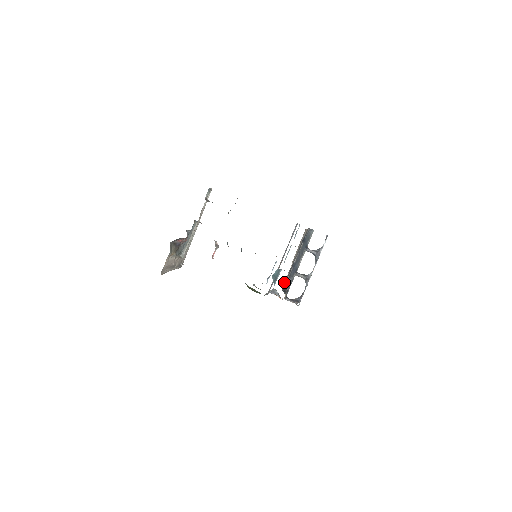
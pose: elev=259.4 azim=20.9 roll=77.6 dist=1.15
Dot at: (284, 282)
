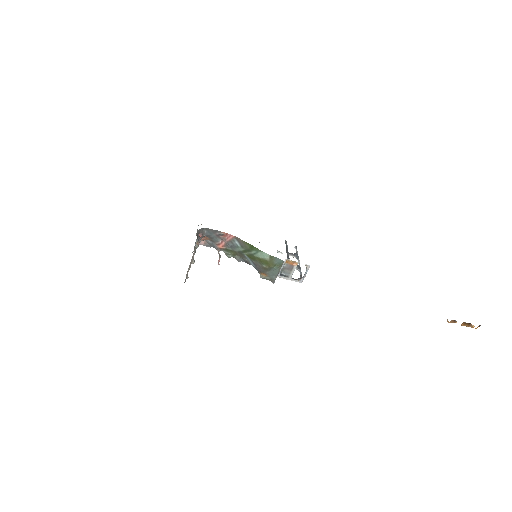
Dot at: occluded
